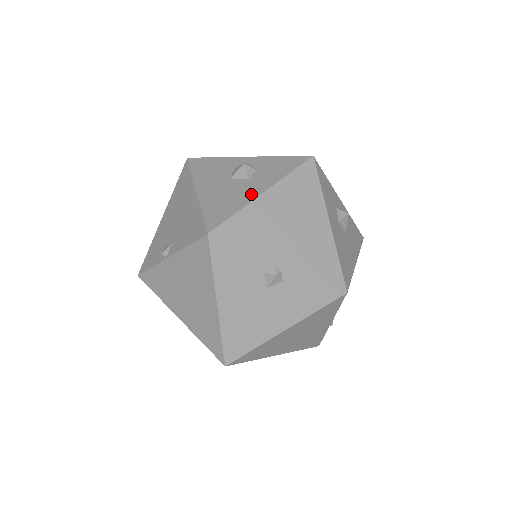
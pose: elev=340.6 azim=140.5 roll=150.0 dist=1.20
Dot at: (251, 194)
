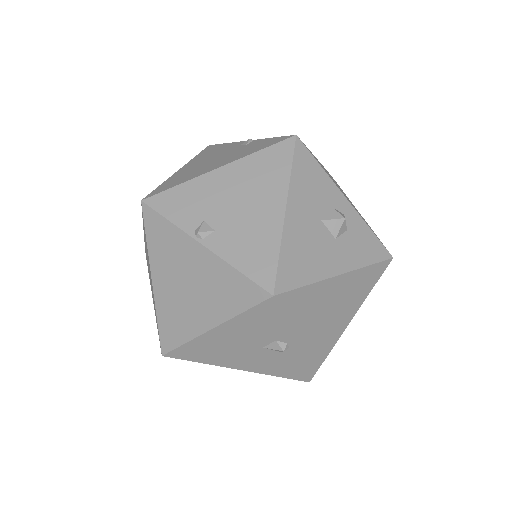
Dot at: (329, 267)
